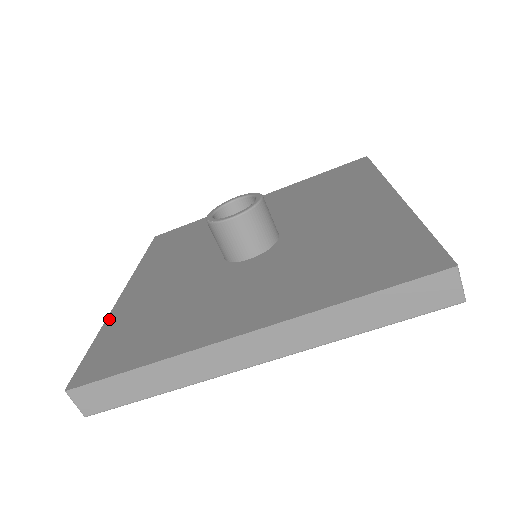
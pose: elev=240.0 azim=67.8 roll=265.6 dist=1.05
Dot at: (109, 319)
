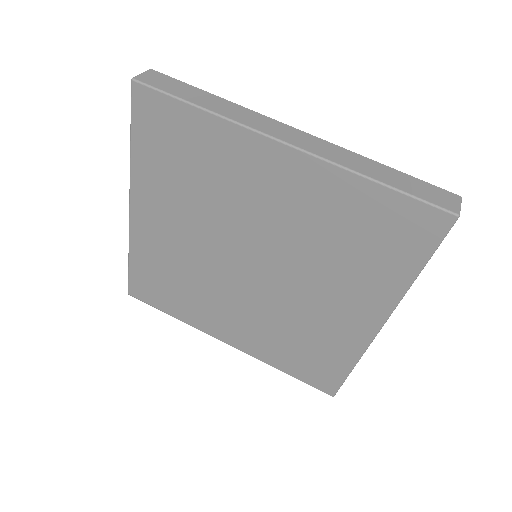
Dot at: occluded
